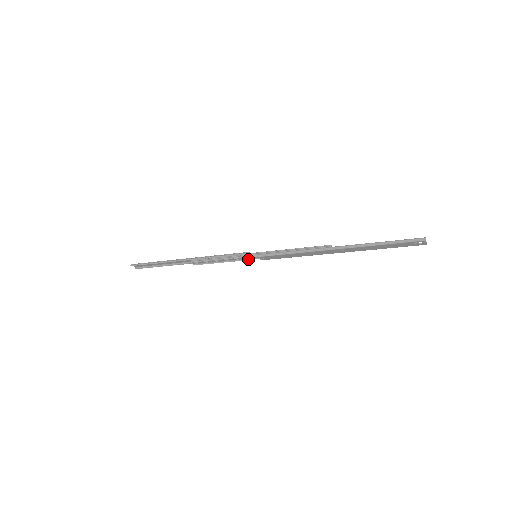
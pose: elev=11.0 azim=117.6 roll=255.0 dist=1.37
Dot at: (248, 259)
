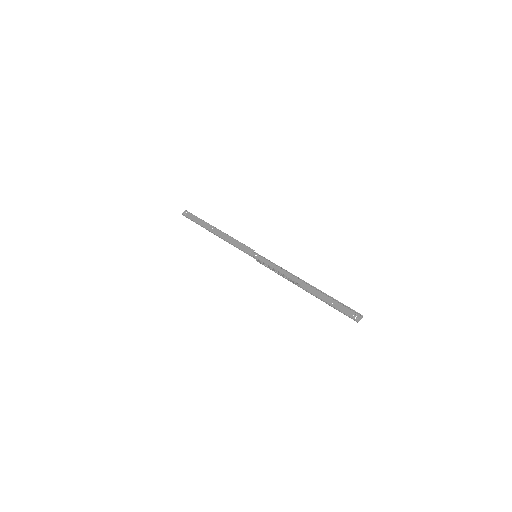
Dot at: (252, 253)
